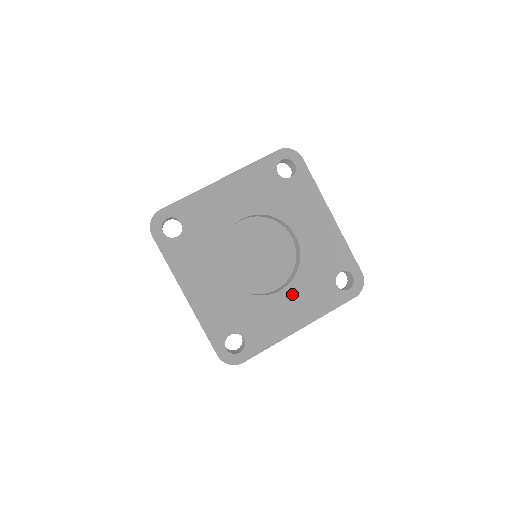
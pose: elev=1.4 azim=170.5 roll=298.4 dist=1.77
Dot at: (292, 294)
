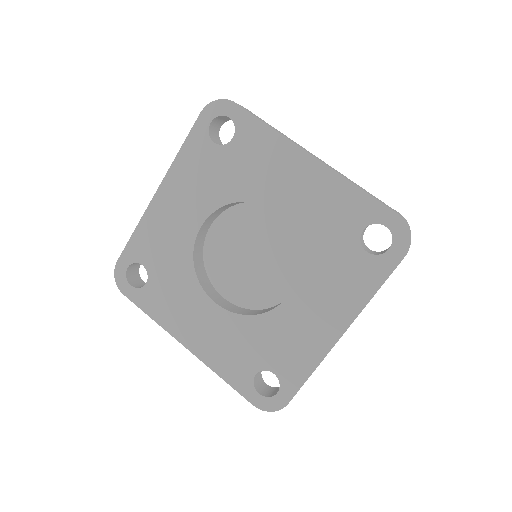
Dot at: (308, 292)
